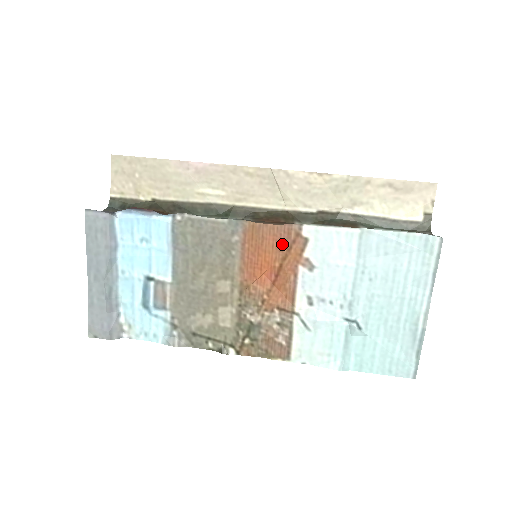
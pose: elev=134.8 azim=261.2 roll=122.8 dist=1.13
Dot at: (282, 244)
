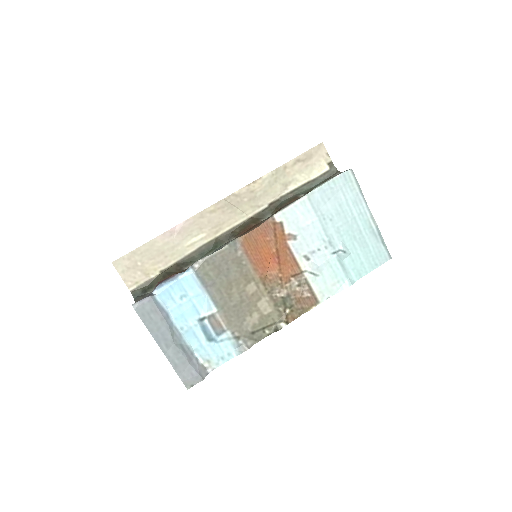
Dot at: (269, 236)
